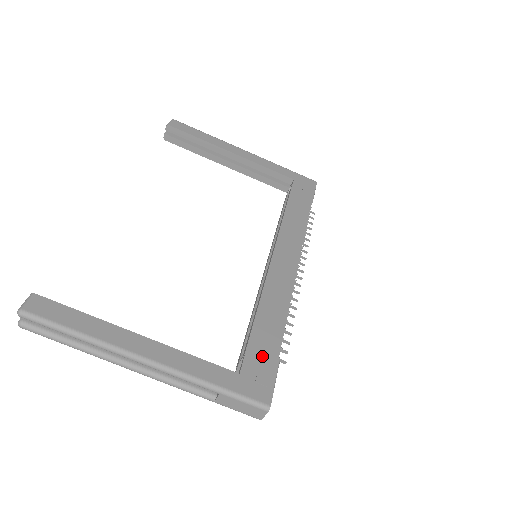
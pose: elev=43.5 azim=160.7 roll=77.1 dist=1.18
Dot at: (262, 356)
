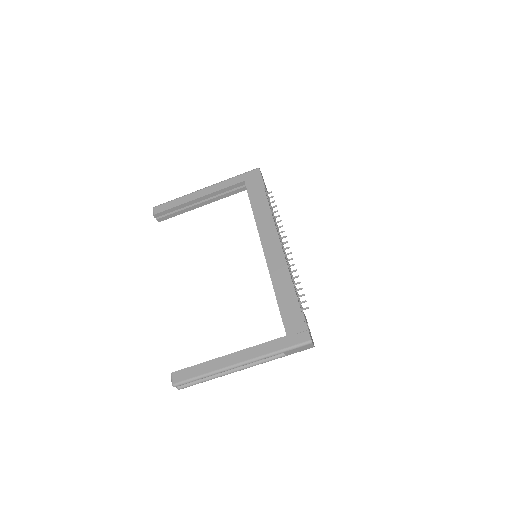
Dot at: (292, 317)
